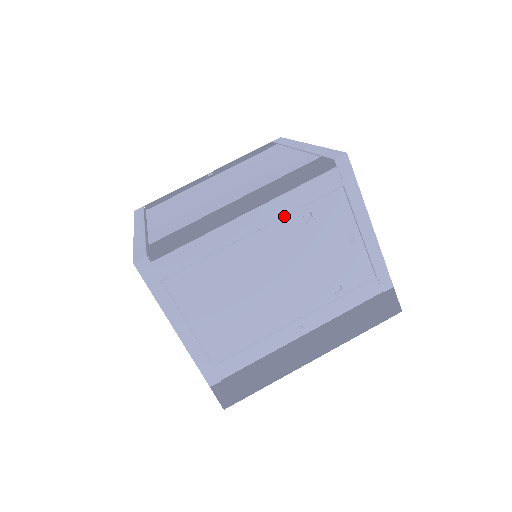
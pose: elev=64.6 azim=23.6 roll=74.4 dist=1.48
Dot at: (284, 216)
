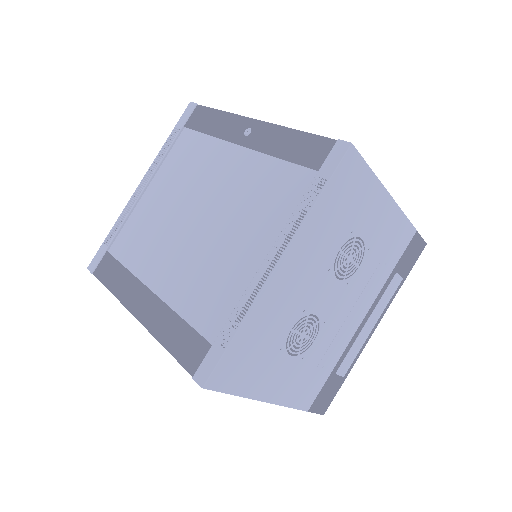
Dot at: occluded
